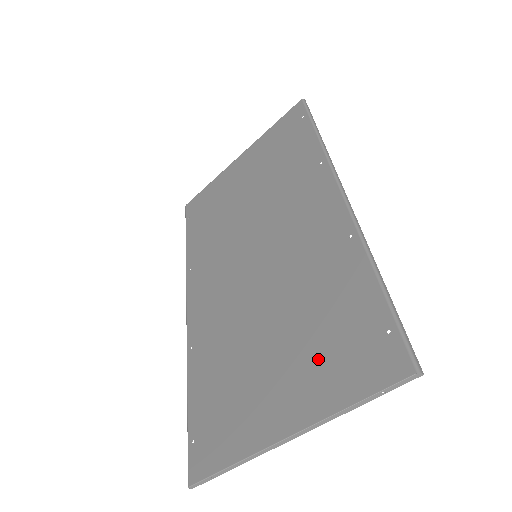
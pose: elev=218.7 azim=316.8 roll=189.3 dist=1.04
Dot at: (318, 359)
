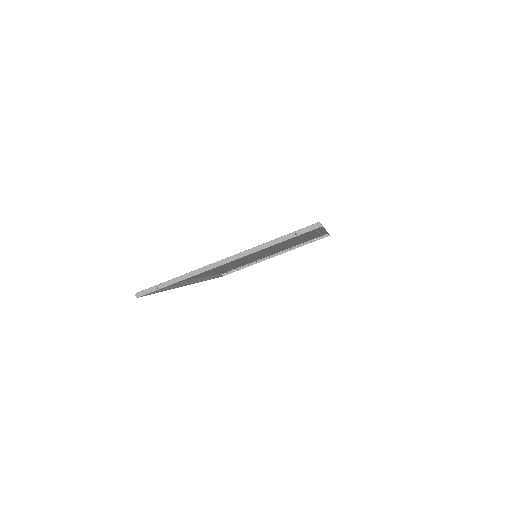
Dot at: occluded
